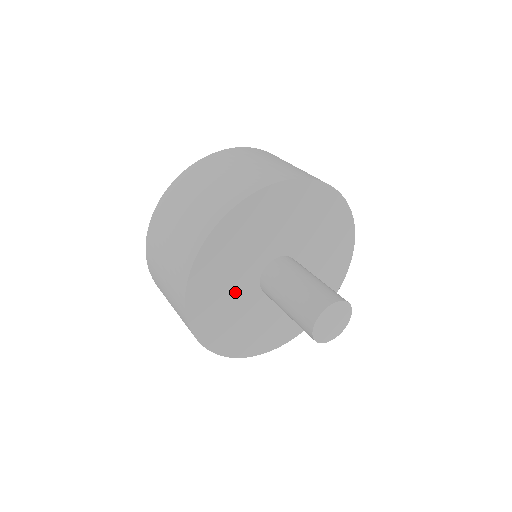
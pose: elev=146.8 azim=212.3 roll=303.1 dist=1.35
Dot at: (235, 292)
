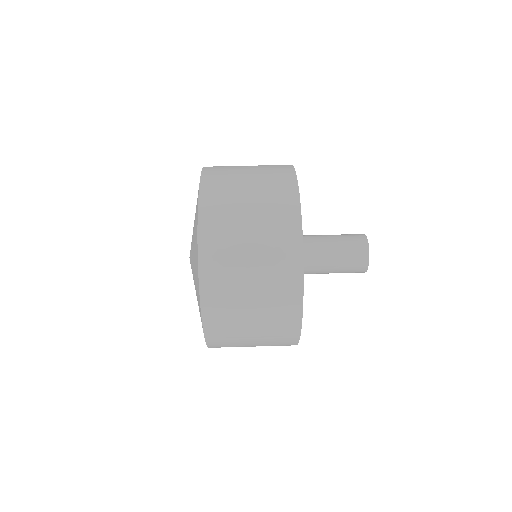
Dot at: occluded
